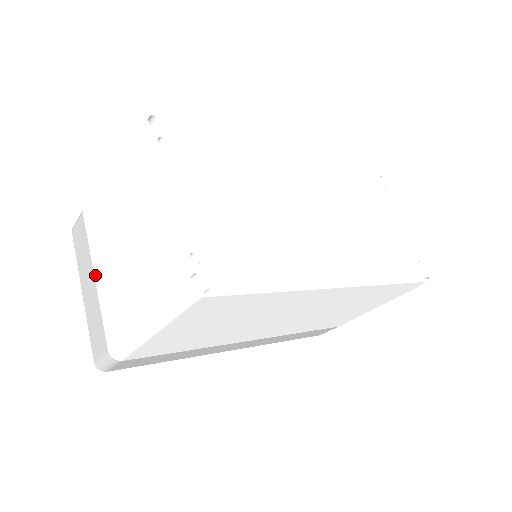
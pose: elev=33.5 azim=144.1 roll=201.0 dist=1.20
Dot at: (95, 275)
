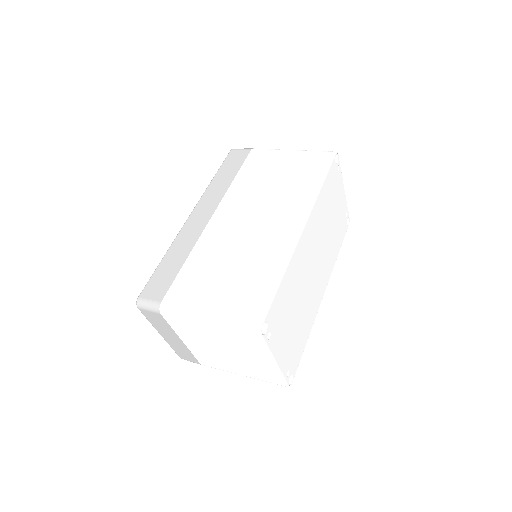
Dot at: (183, 341)
